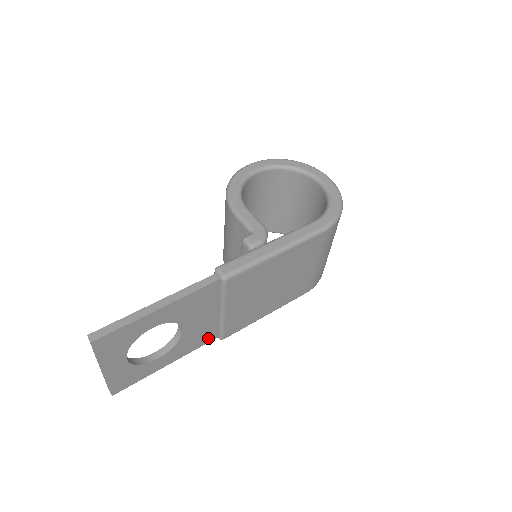
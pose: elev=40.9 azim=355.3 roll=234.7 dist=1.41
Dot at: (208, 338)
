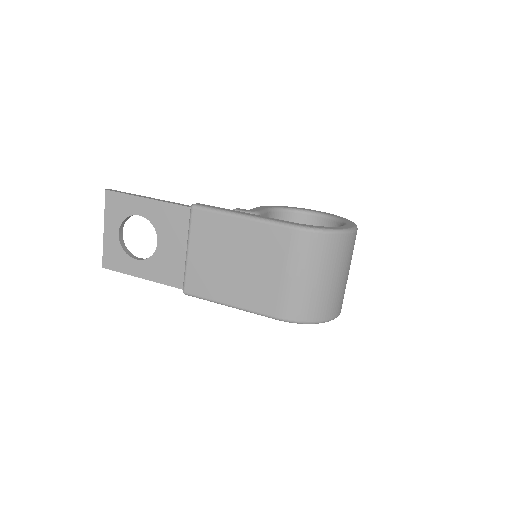
Dot at: (175, 281)
